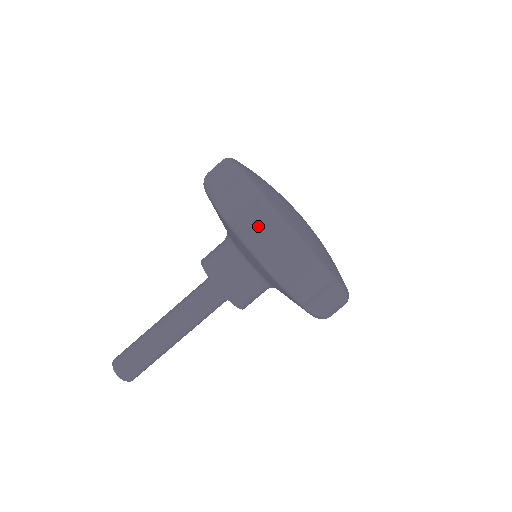
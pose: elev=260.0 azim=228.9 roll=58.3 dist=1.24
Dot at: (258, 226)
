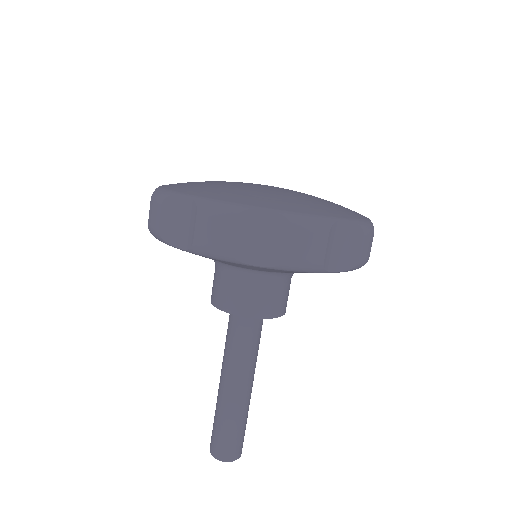
Dot at: (310, 246)
